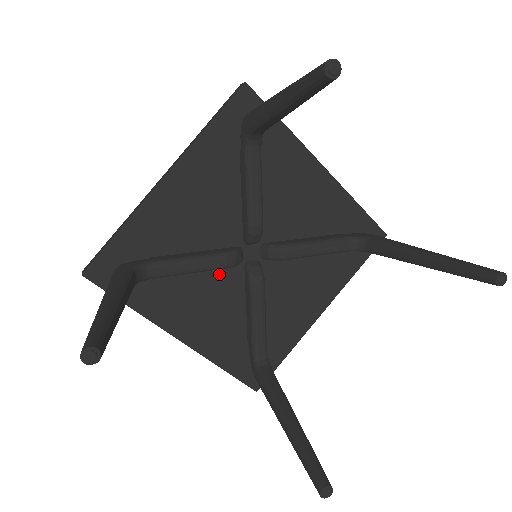
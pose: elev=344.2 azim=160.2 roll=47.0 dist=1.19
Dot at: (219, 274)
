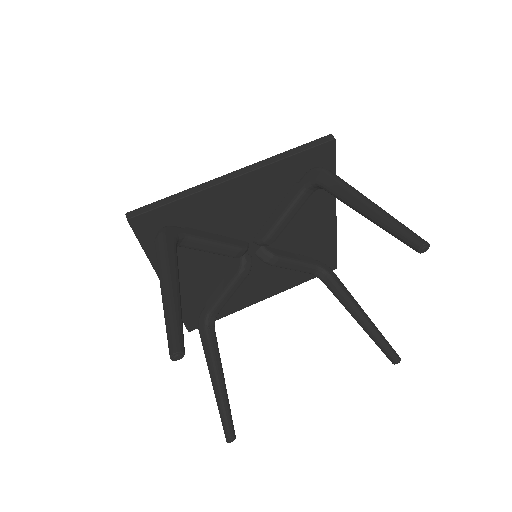
Dot at: occluded
